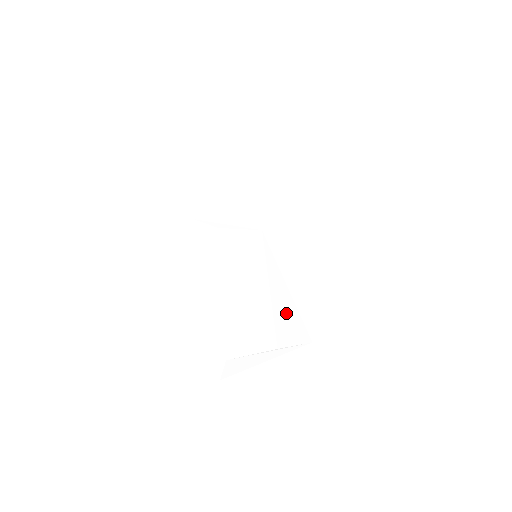
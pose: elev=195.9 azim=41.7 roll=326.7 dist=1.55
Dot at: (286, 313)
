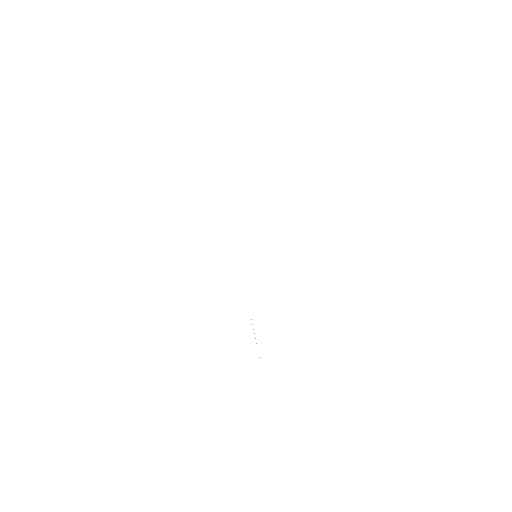
Dot at: occluded
